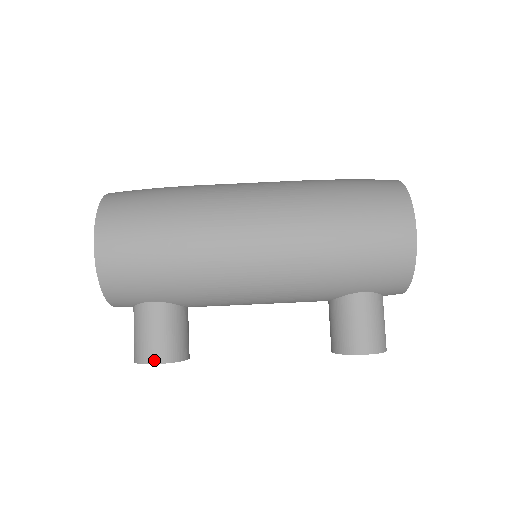
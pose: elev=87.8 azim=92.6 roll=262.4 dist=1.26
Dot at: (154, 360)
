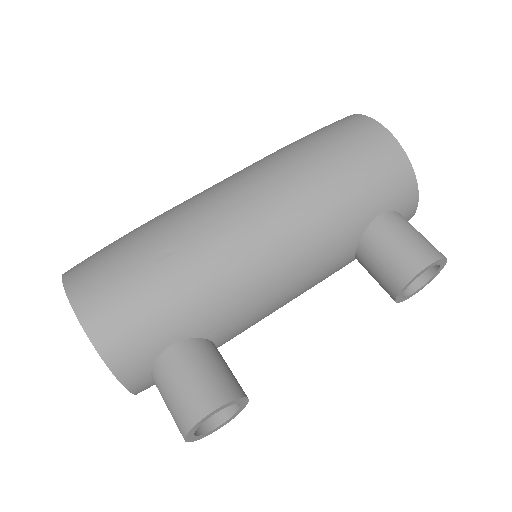
Dot at: (206, 409)
